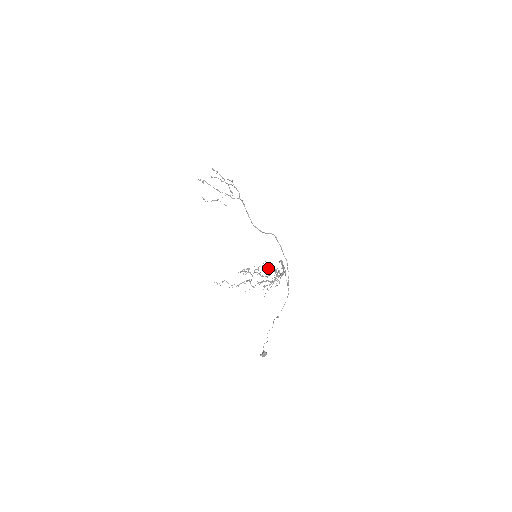
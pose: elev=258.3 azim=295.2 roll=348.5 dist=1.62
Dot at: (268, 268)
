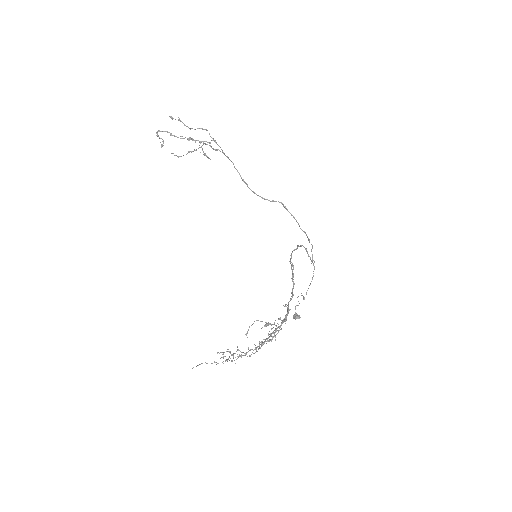
Dot at: (261, 328)
